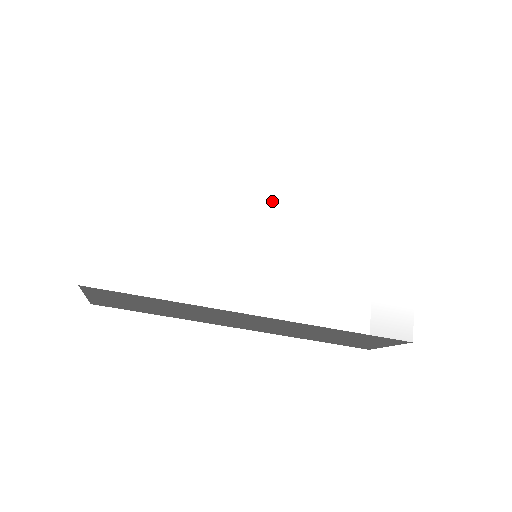
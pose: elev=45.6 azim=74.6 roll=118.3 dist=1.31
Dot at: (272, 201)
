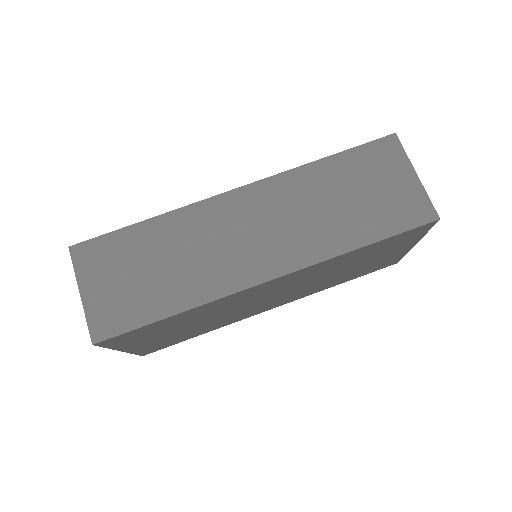
Dot at: occluded
